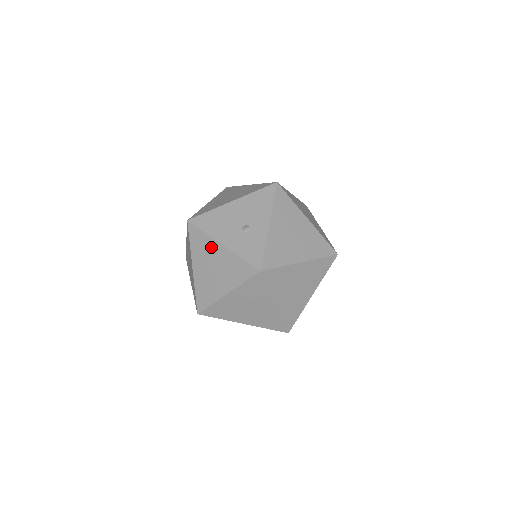
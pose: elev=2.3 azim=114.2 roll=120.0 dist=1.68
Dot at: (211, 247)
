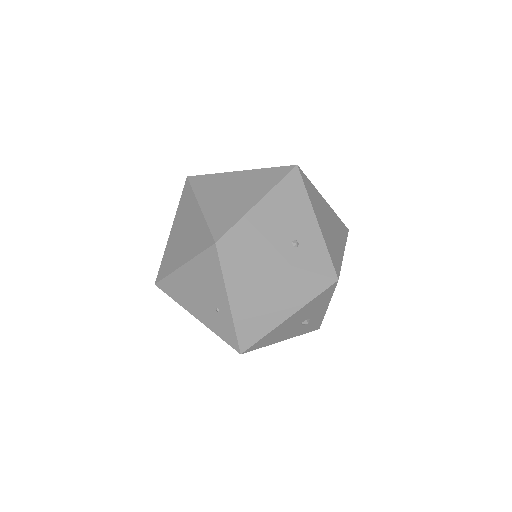
Dot at: occluded
